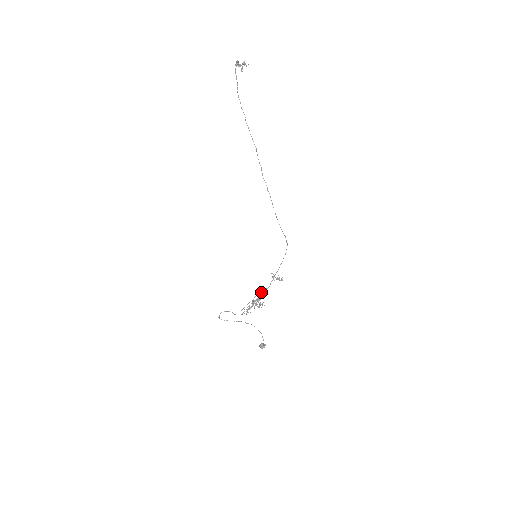
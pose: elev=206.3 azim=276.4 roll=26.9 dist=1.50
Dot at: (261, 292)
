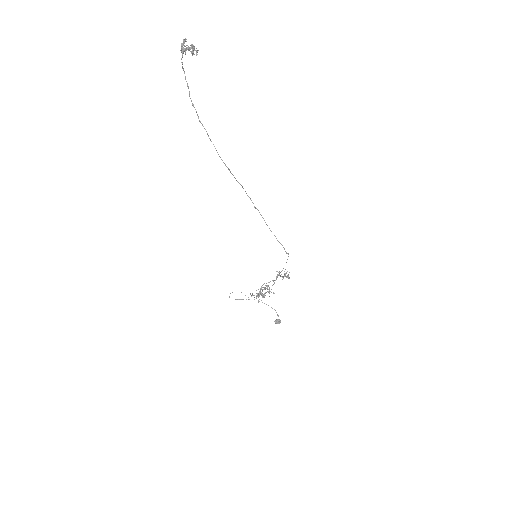
Dot at: occluded
